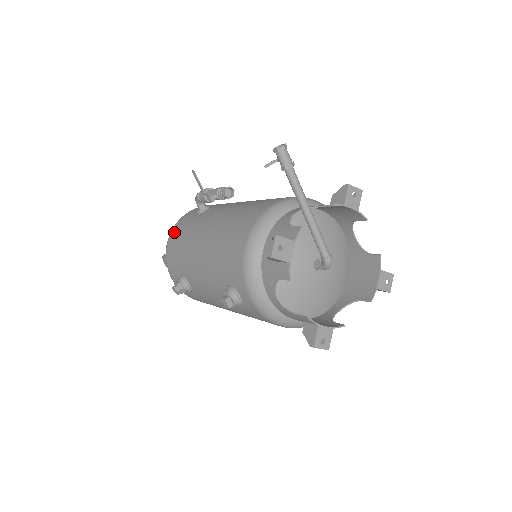
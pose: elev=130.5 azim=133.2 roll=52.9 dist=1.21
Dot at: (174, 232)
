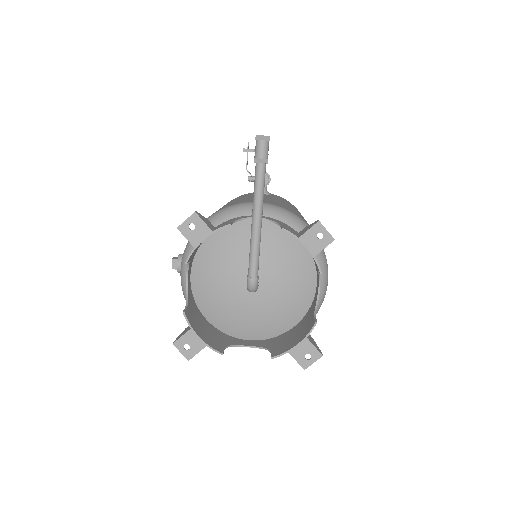
Dot at: occluded
